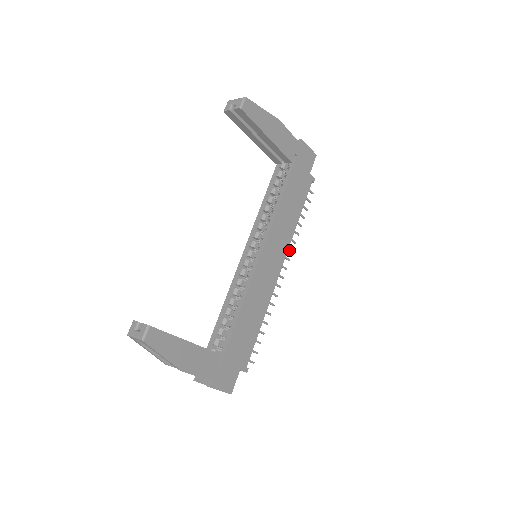
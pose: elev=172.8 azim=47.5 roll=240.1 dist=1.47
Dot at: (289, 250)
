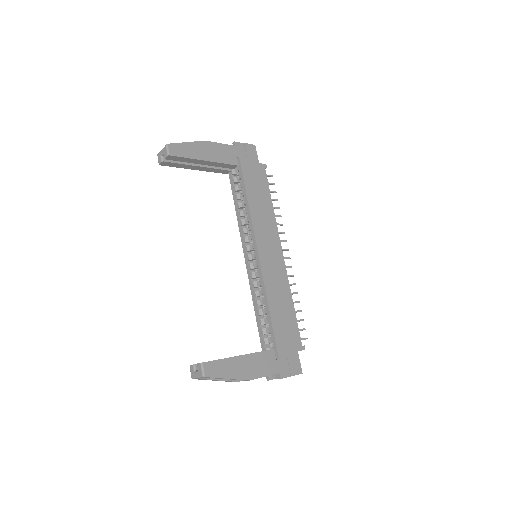
Dot at: occluded
